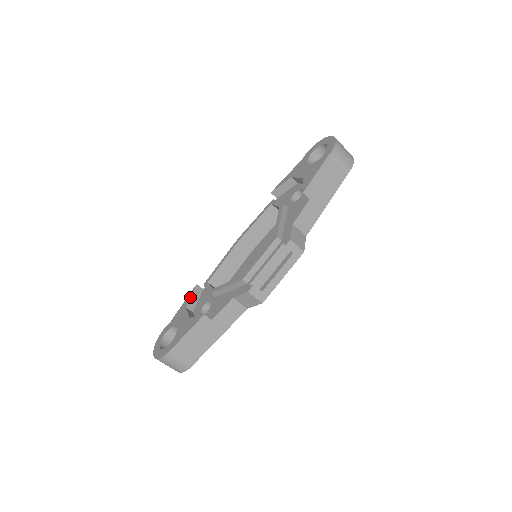
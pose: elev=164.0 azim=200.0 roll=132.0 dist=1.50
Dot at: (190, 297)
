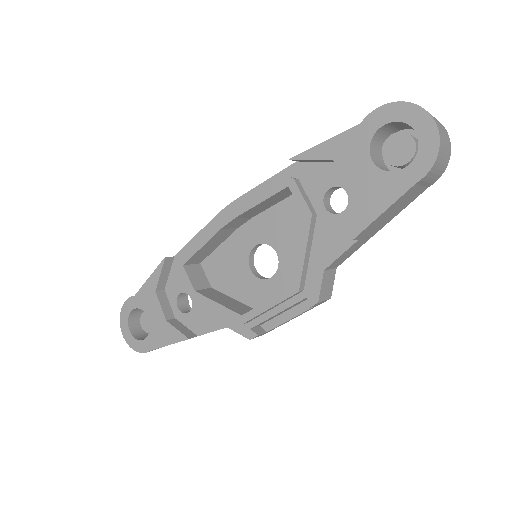
Dot at: (159, 277)
